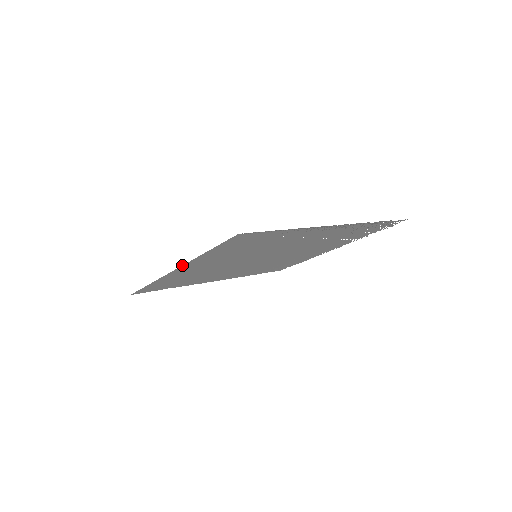
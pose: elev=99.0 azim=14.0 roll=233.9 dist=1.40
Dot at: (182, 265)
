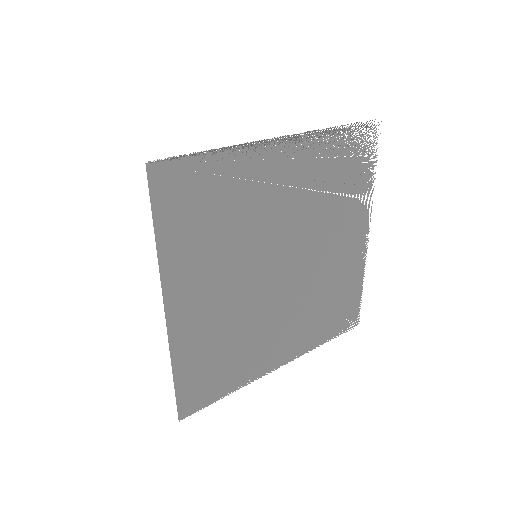
Dot at: occluded
